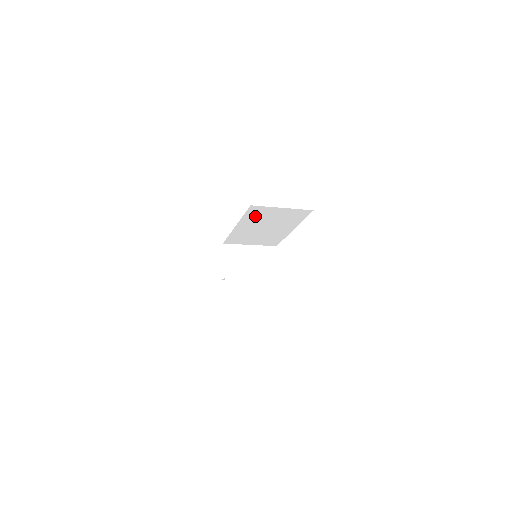
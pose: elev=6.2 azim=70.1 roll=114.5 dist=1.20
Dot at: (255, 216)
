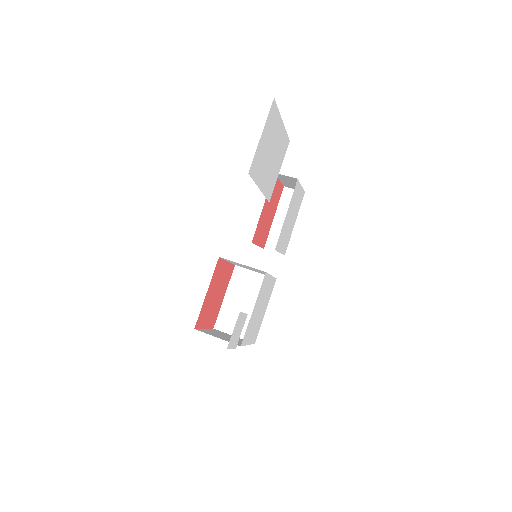
Dot at: occluded
